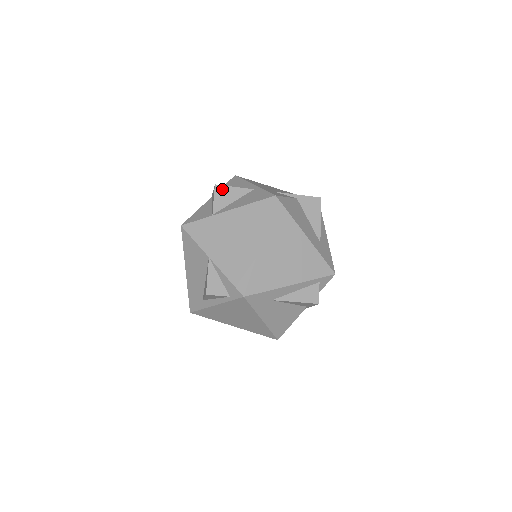
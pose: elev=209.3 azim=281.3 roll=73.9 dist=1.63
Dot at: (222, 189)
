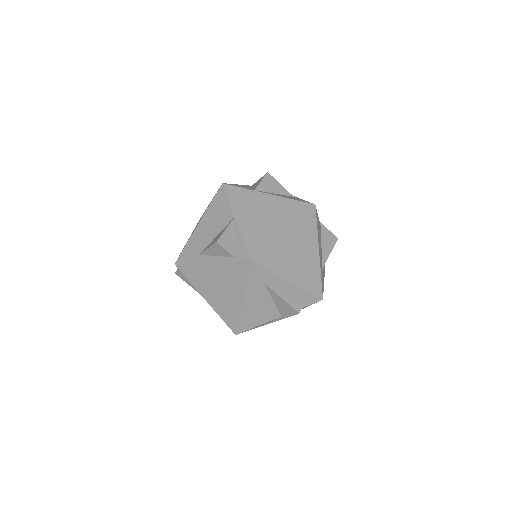
Dot at: (271, 179)
